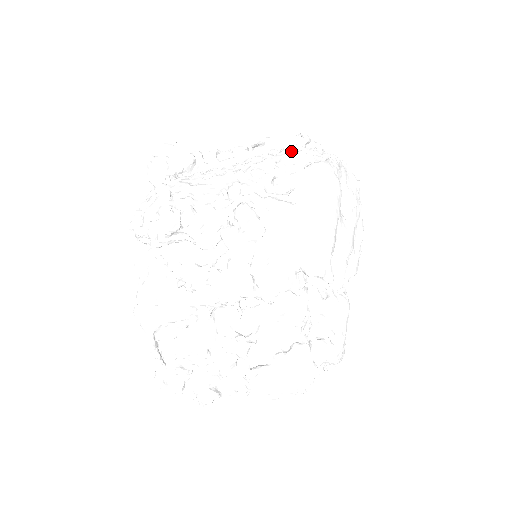
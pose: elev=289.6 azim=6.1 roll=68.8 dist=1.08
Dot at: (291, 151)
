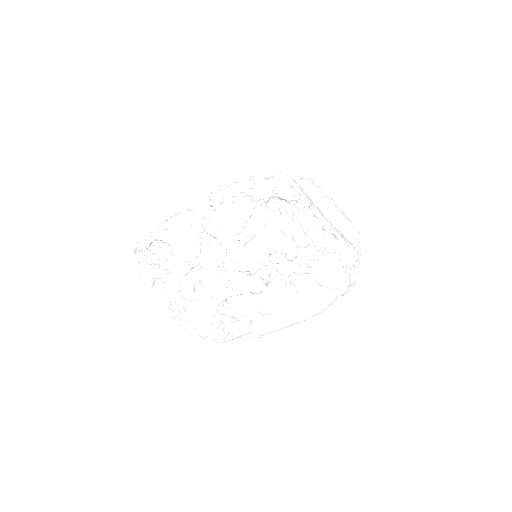
Dot at: (335, 261)
